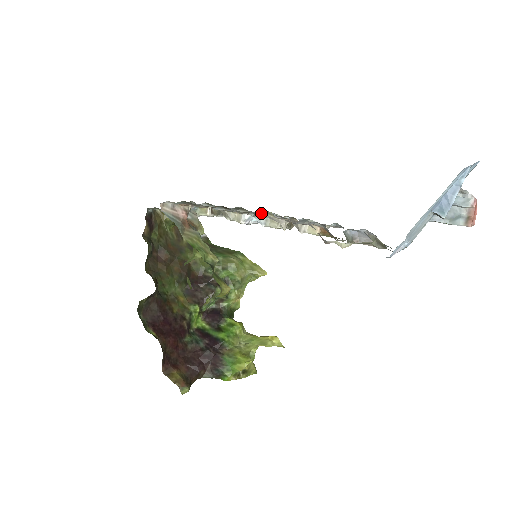
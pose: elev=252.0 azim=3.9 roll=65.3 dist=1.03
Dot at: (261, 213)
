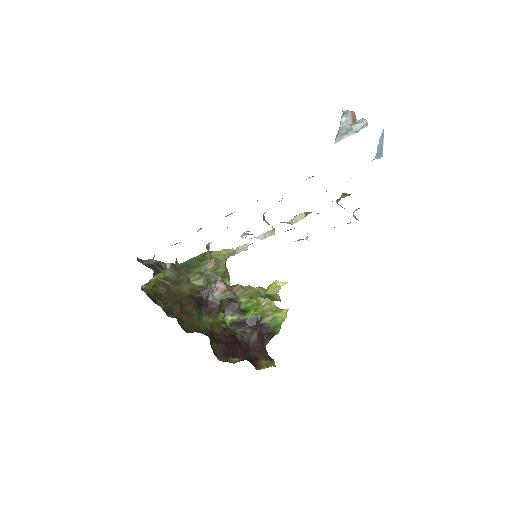
Dot at: occluded
